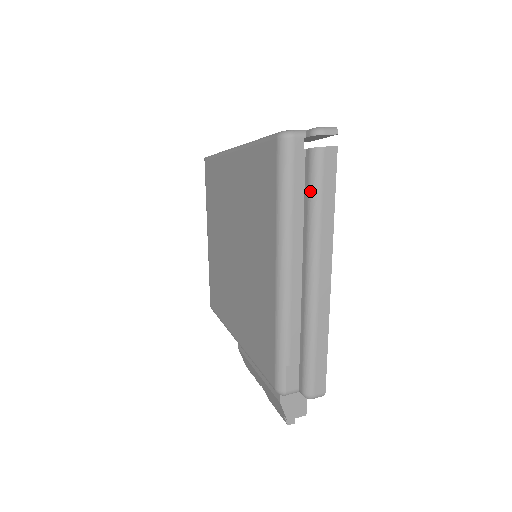
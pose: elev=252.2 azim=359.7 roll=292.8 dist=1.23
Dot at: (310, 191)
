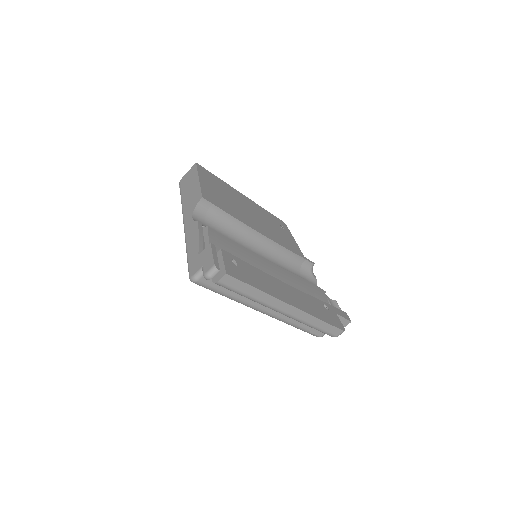
Dot at: occluded
